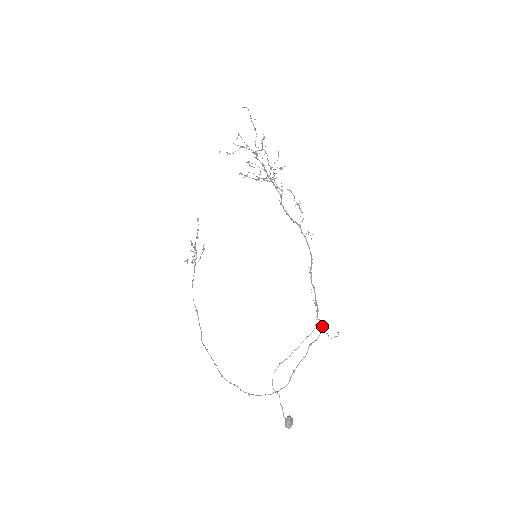
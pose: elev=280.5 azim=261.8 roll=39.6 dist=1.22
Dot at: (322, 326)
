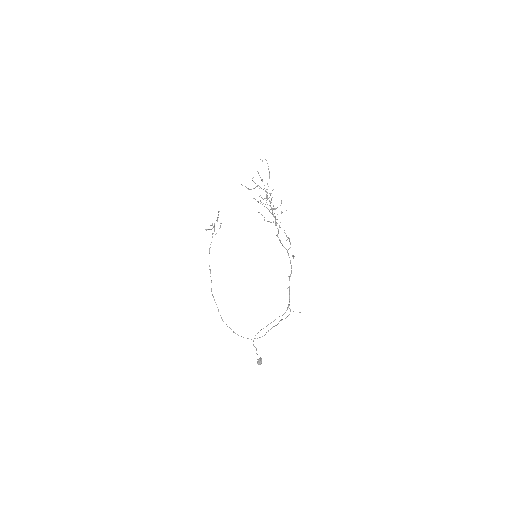
Dot at: occluded
